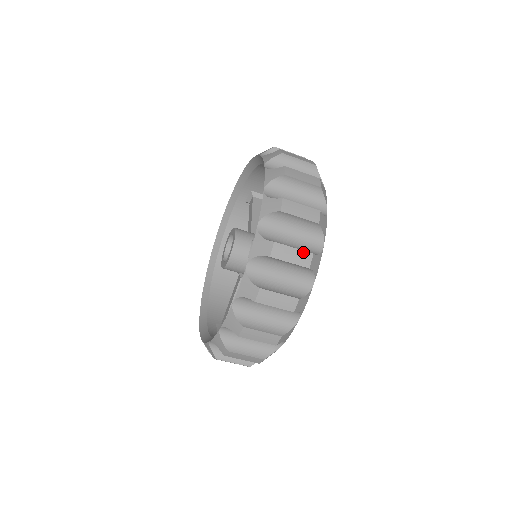
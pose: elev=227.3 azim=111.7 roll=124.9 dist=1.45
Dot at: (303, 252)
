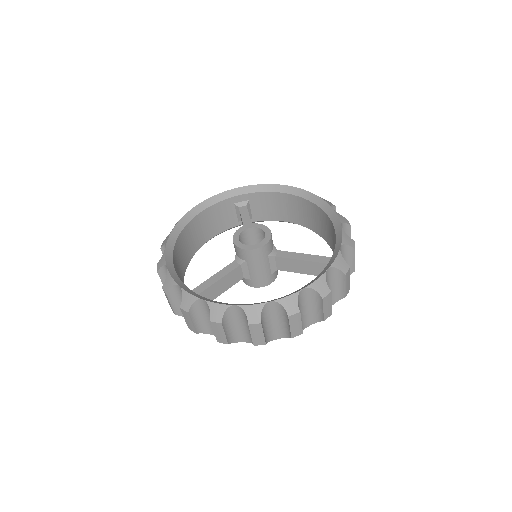
Dot at: occluded
